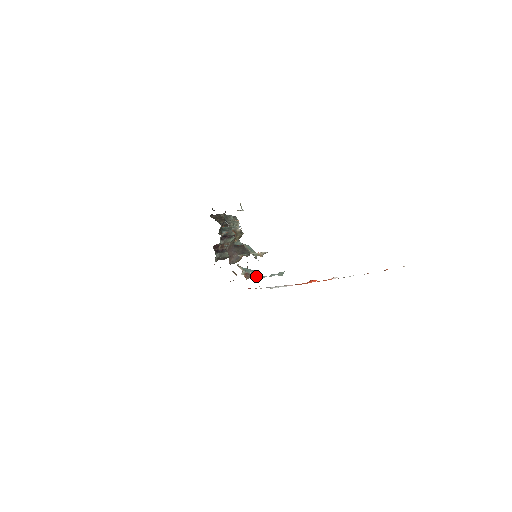
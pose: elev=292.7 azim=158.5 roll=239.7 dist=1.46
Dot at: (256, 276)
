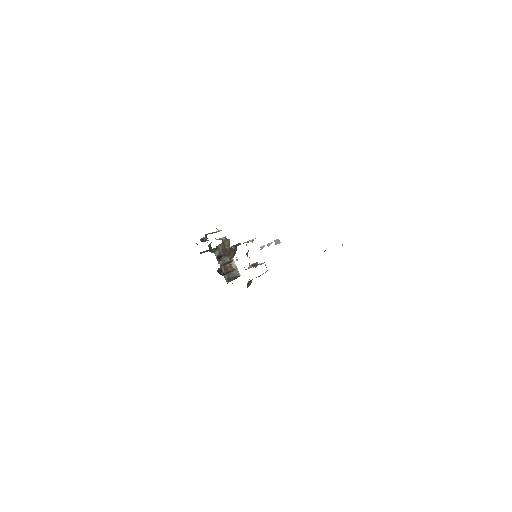
Dot at: (263, 263)
